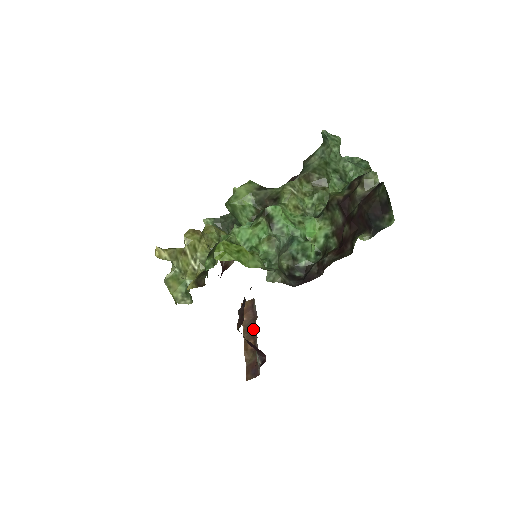
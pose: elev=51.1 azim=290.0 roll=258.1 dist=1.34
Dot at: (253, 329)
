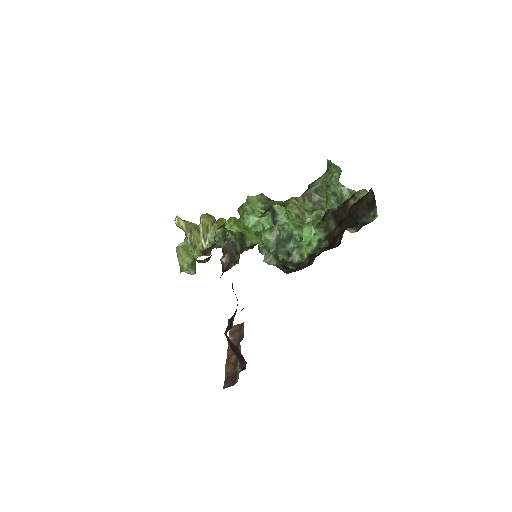
Dot at: (238, 346)
